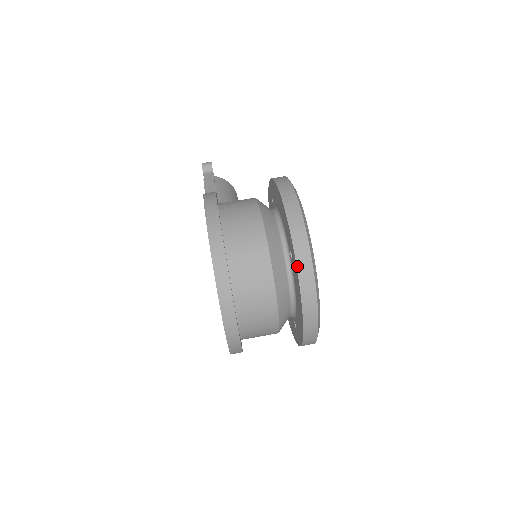
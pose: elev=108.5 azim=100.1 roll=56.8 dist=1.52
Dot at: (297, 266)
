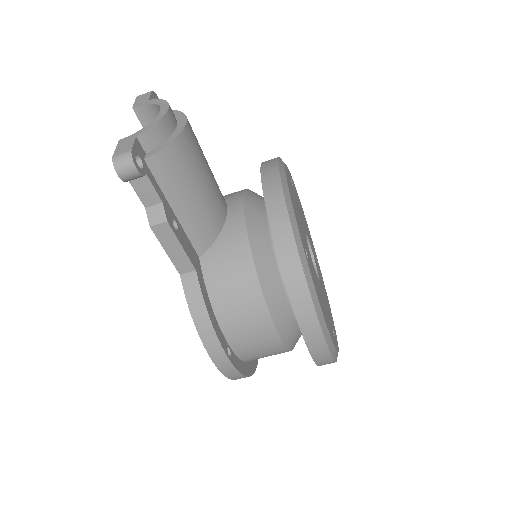
Dot at: occluded
